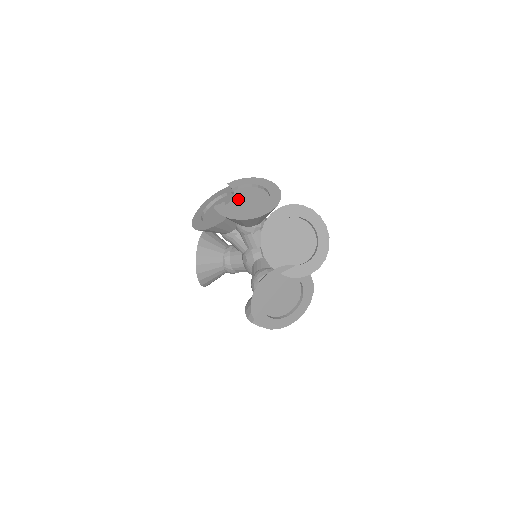
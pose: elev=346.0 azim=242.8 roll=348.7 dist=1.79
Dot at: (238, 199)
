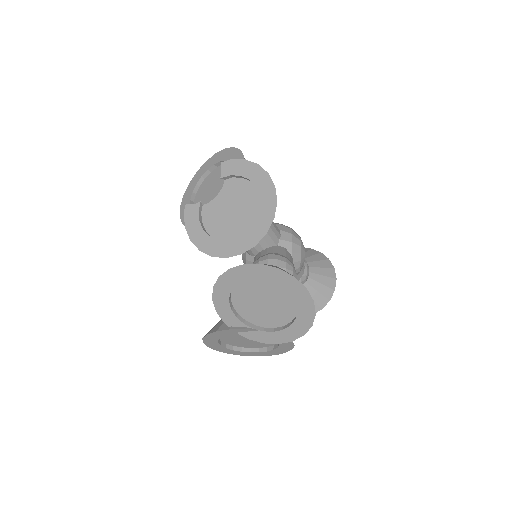
Dot at: (221, 201)
